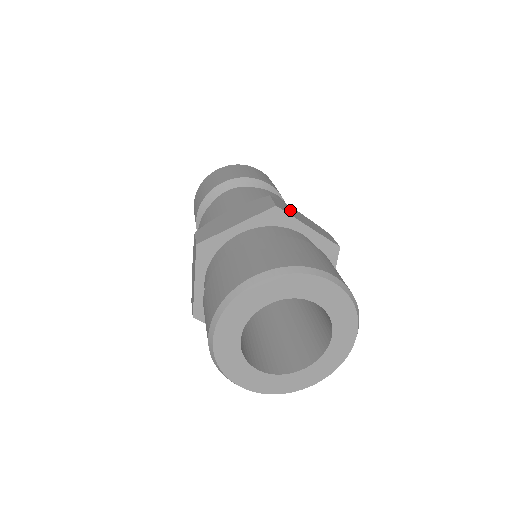
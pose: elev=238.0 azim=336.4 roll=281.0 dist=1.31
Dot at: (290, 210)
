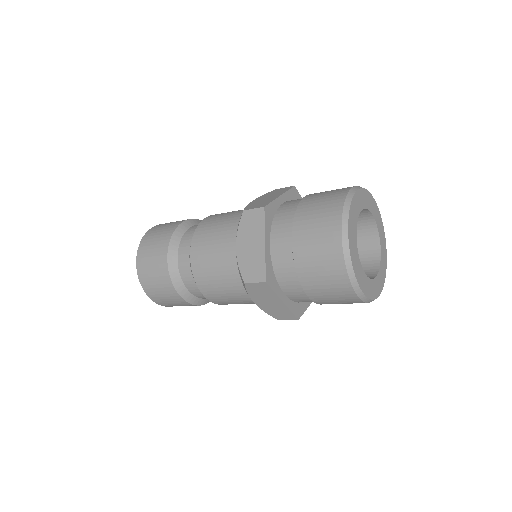
Dot at: occluded
